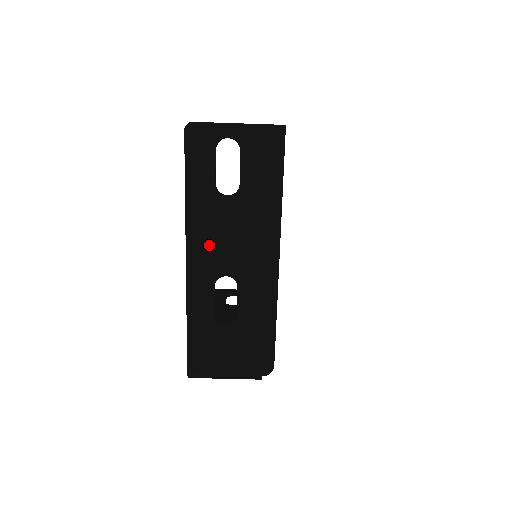
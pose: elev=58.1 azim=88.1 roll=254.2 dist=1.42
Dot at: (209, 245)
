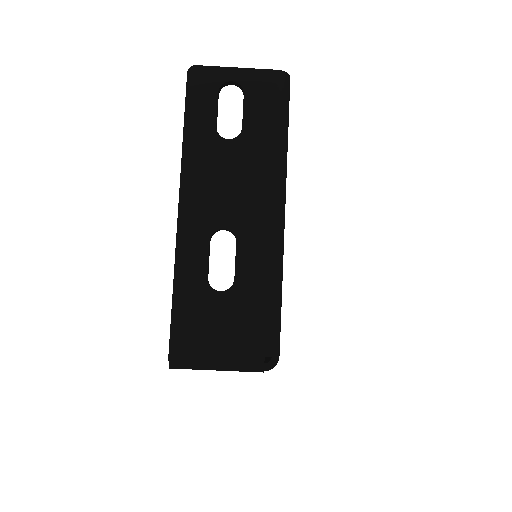
Dot at: (206, 192)
